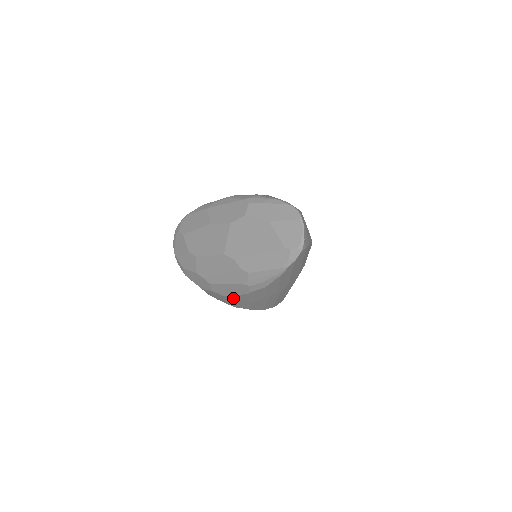
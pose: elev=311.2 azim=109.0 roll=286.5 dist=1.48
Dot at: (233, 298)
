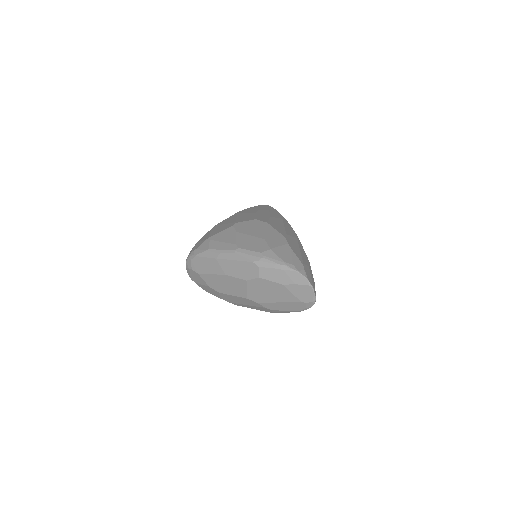
Dot at: occluded
